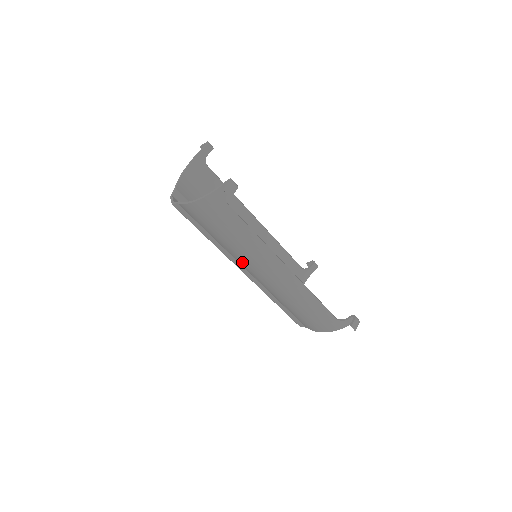
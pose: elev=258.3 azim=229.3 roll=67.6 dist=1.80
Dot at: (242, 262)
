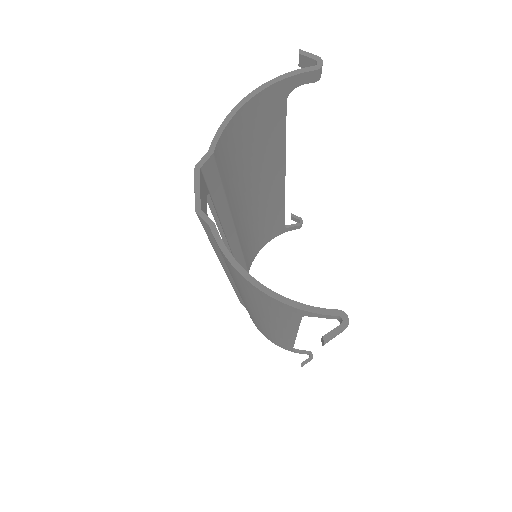
Dot at: occluded
